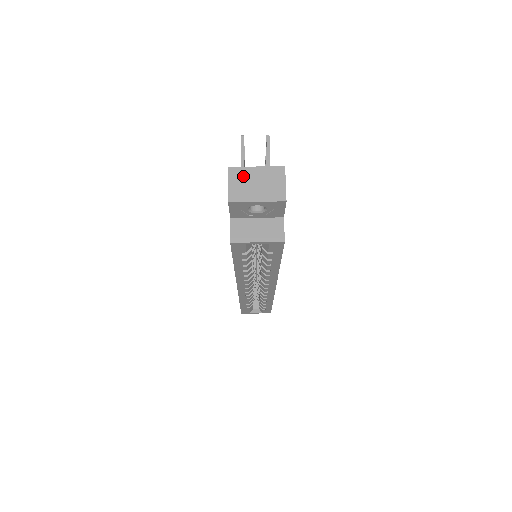
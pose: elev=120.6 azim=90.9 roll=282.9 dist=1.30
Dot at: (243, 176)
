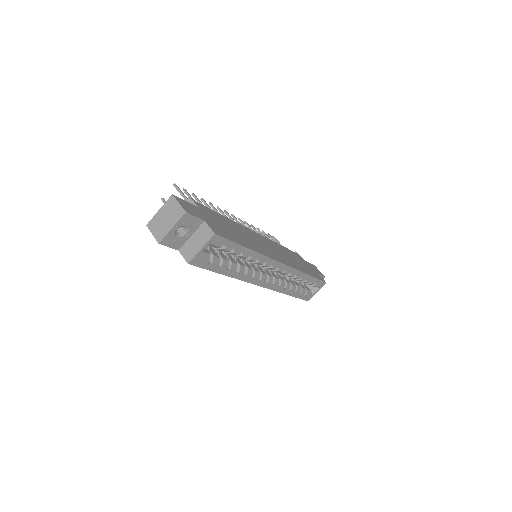
Dot at: (156, 222)
